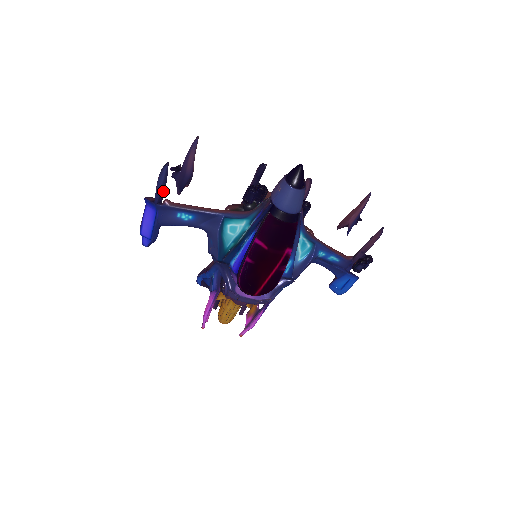
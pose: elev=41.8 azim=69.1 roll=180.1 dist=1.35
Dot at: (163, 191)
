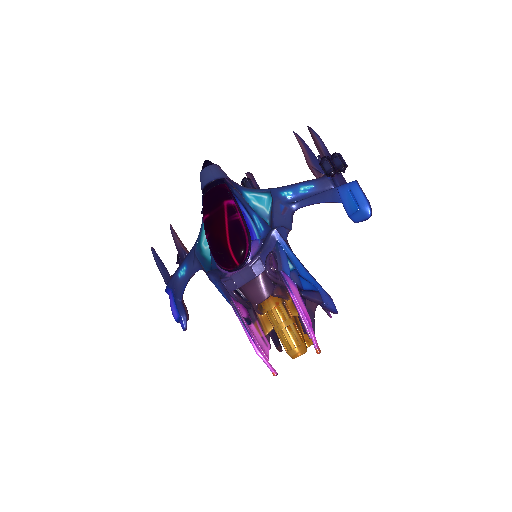
Dot at: (165, 271)
